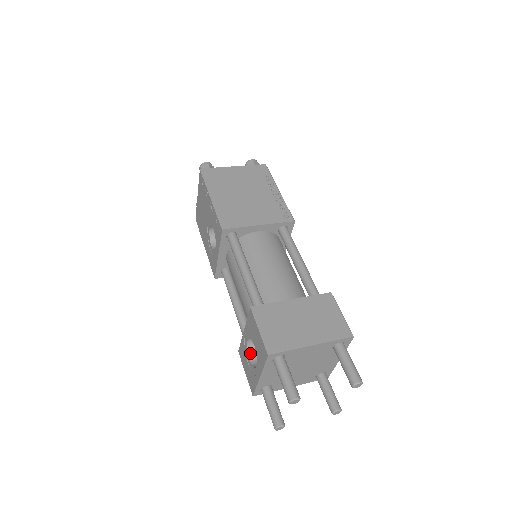
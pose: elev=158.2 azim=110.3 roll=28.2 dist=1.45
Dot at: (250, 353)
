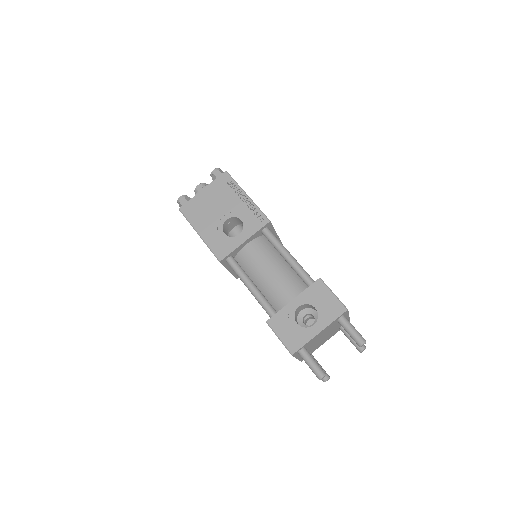
Dot at: (295, 318)
